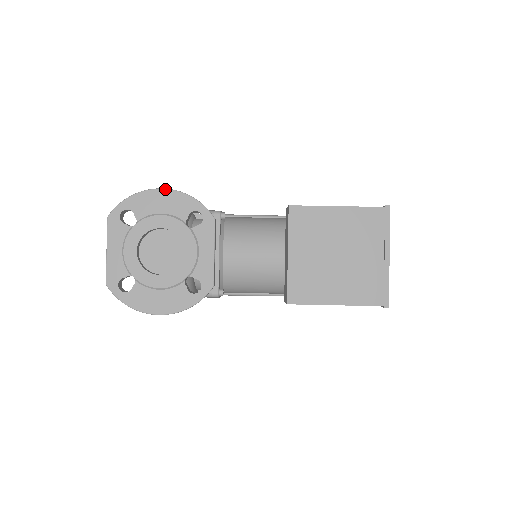
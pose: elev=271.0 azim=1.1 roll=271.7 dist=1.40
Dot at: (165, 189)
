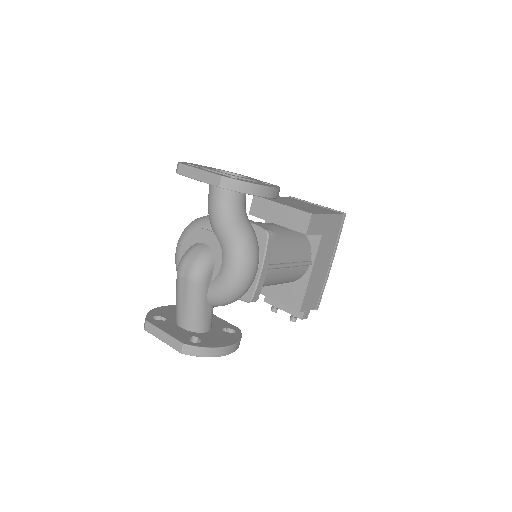
Dot at: occluded
